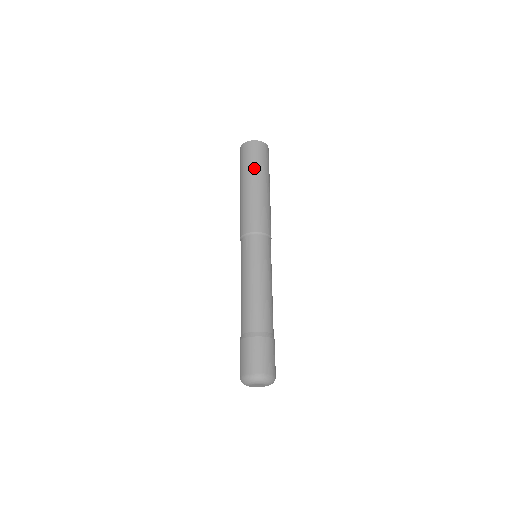
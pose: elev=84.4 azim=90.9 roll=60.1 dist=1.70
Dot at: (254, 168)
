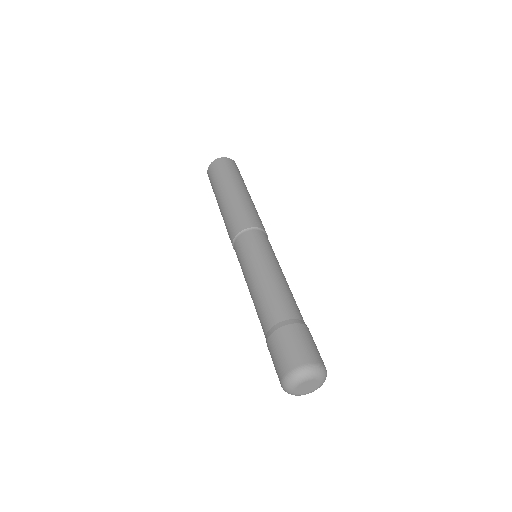
Dot at: (221, 181)
